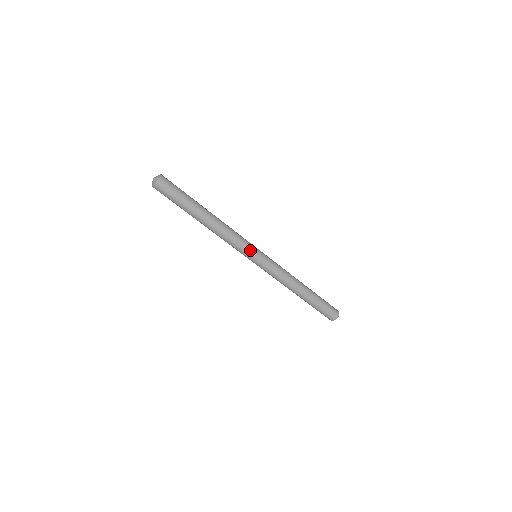
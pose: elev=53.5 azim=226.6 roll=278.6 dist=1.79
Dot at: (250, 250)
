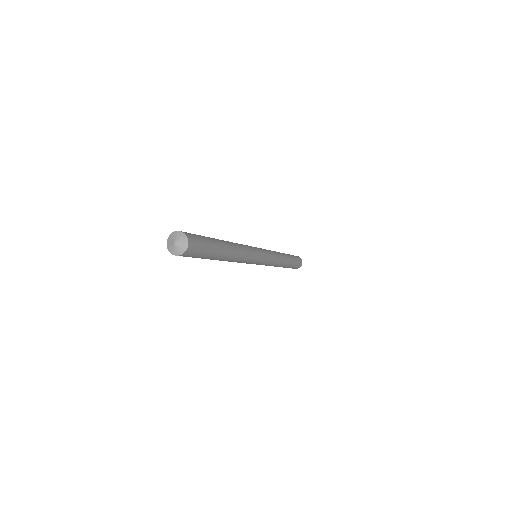
Dot at: (256, 261)
